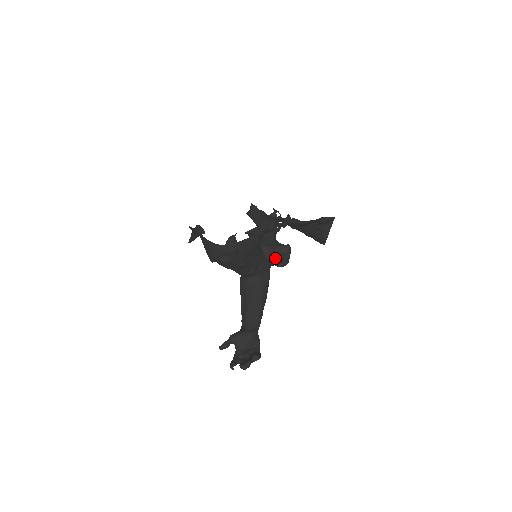
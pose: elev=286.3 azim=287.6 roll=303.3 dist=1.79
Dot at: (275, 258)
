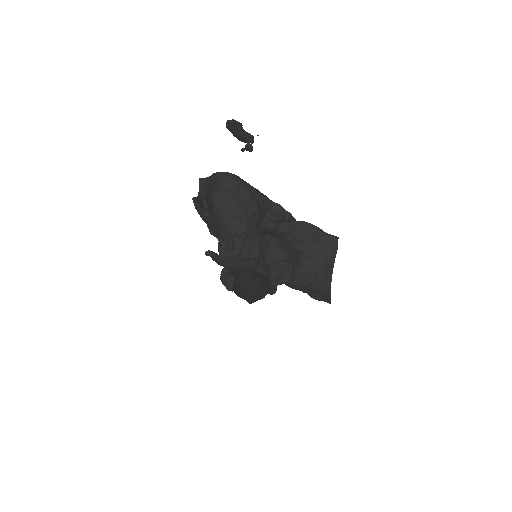
Dot at: (276, 272)
